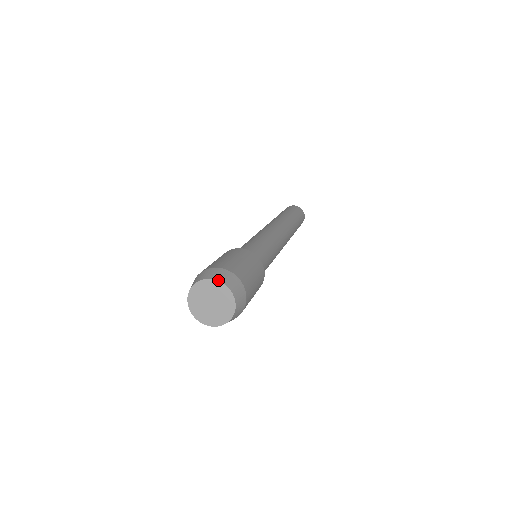
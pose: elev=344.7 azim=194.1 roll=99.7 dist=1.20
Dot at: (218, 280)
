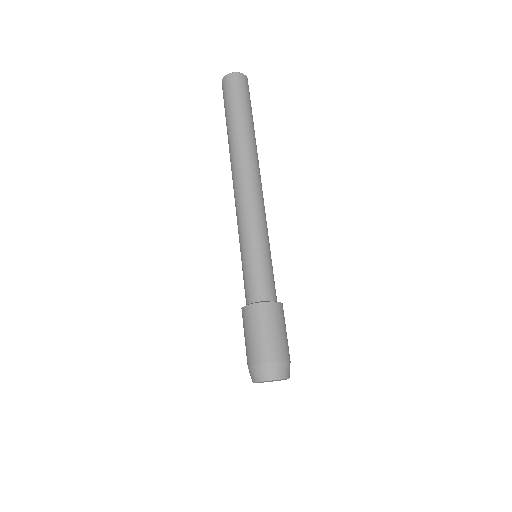
Dot at: occluded
